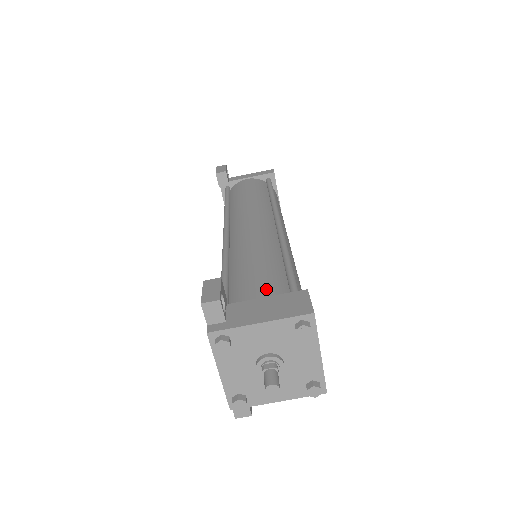
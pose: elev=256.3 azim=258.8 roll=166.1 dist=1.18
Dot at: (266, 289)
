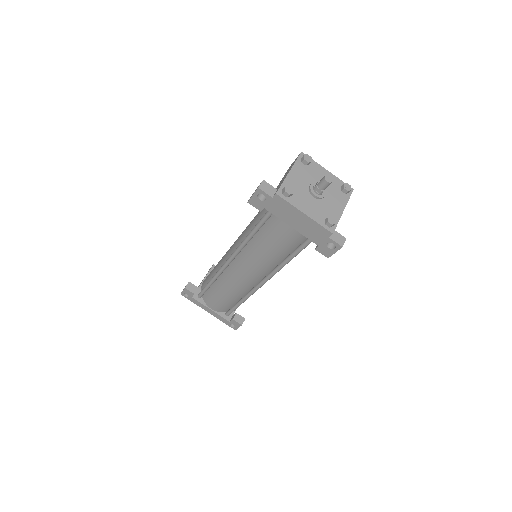
Dot at: occluded
